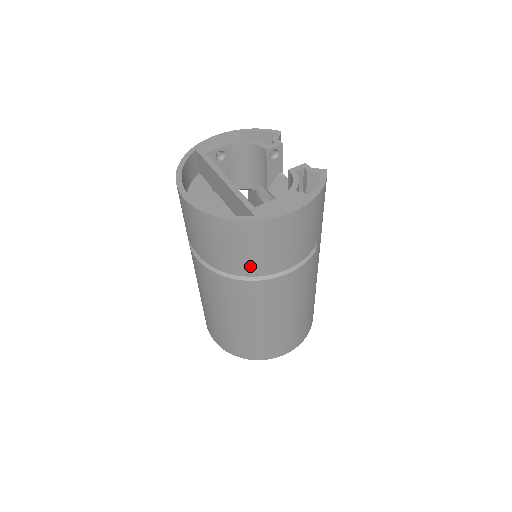
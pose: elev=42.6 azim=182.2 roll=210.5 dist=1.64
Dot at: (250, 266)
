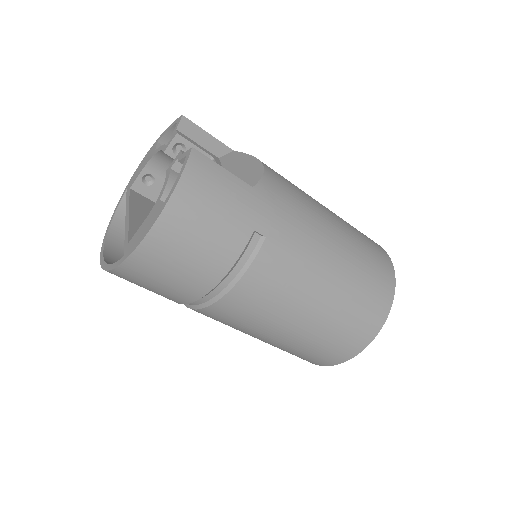
Dot at: (184, 296)
